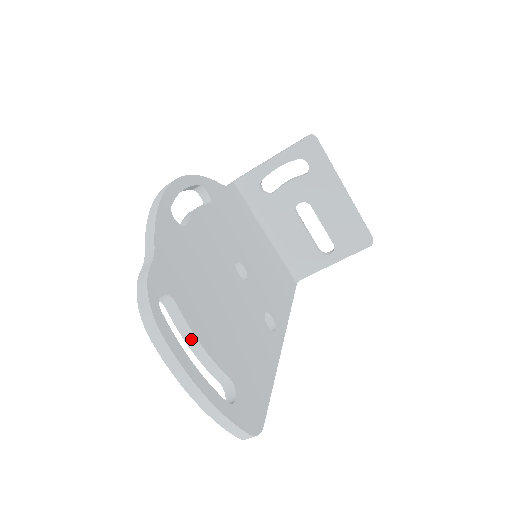
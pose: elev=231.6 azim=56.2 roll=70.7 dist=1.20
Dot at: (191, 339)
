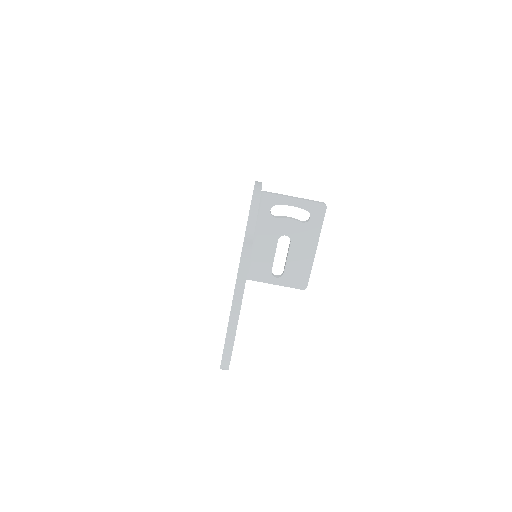
Dot at: occluded
